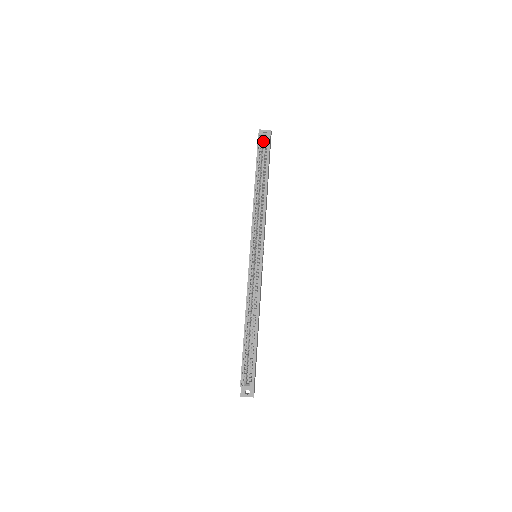
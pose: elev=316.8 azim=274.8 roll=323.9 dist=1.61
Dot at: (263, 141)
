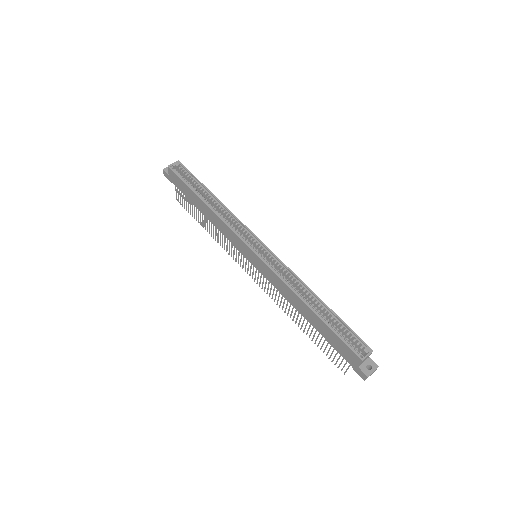
Dot at: (176, 171)
